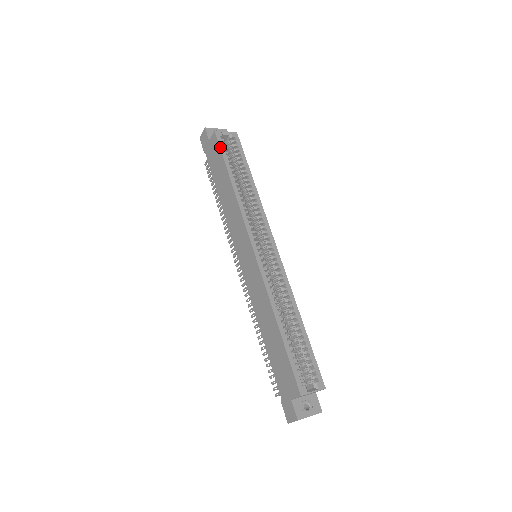
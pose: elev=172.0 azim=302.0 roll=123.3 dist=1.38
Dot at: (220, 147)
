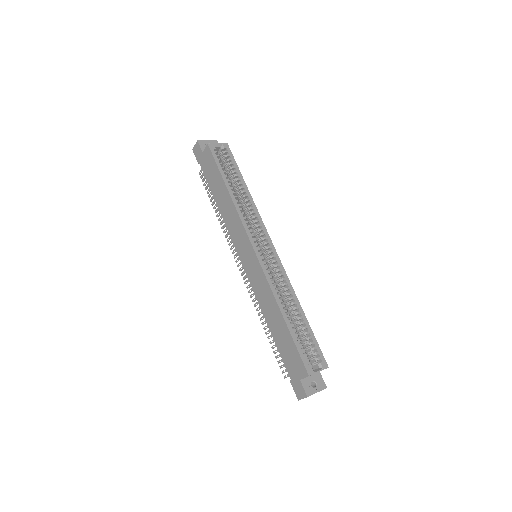
Dot at: (214, 159)
